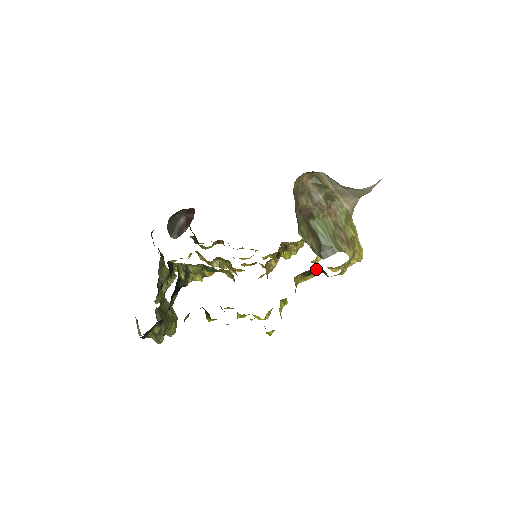
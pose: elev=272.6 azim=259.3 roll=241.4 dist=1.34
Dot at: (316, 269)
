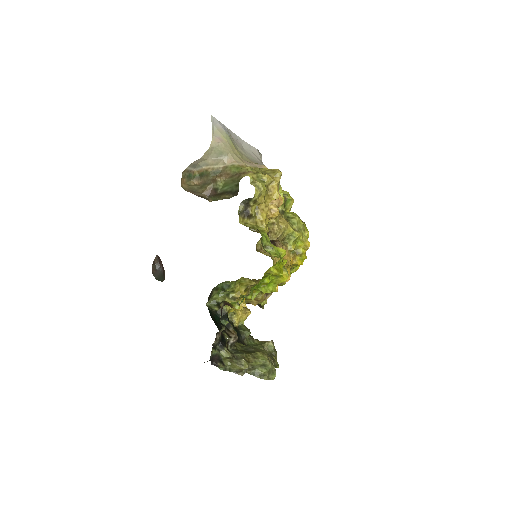
Dot at: (243, 204)
